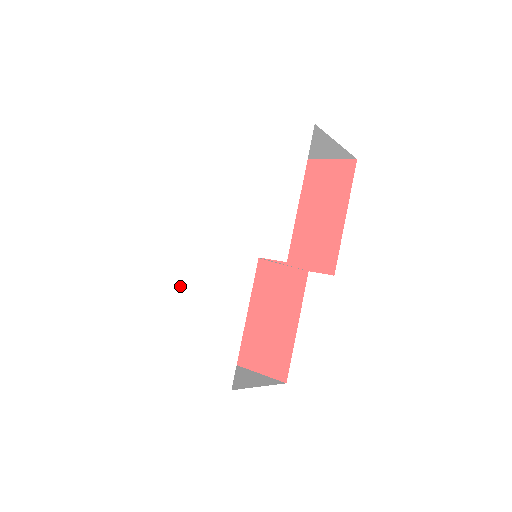
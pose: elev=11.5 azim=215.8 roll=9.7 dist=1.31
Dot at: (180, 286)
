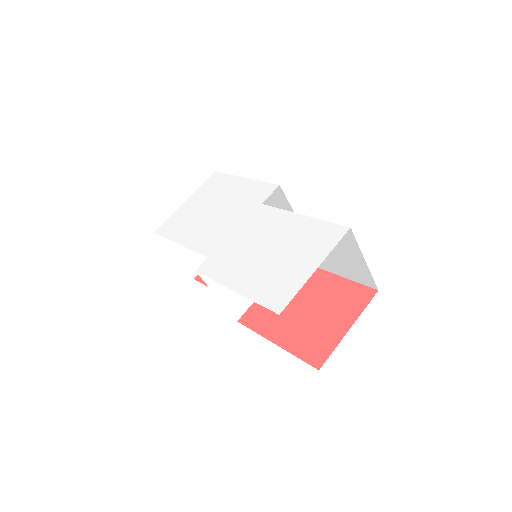
Dot at: (231, 276)
